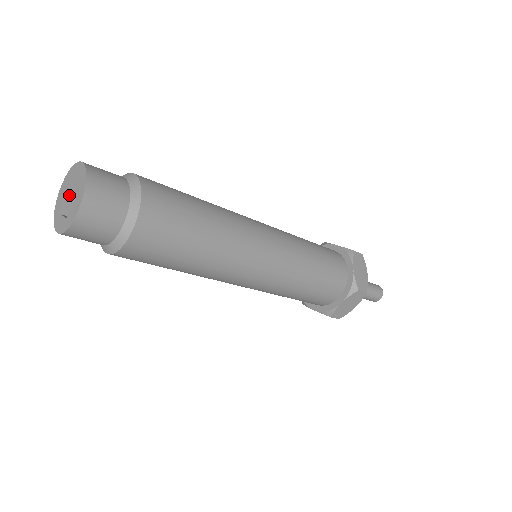
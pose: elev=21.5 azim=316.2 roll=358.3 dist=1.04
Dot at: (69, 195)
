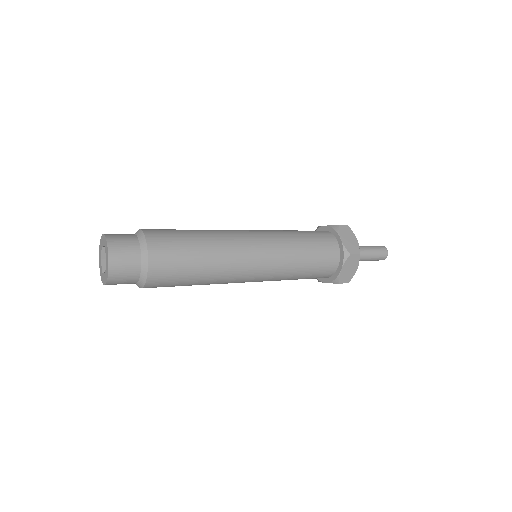
Dot at: (105, 258)
